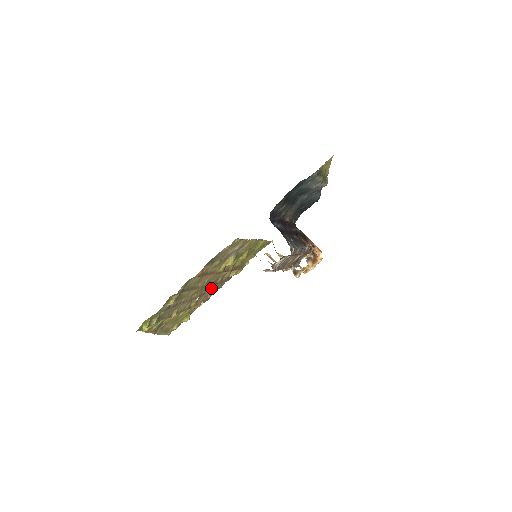
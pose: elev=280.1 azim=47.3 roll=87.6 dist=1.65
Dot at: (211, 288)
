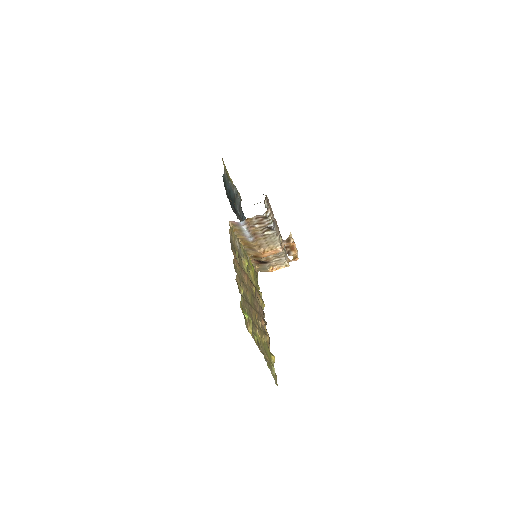
Dot at: occluded
